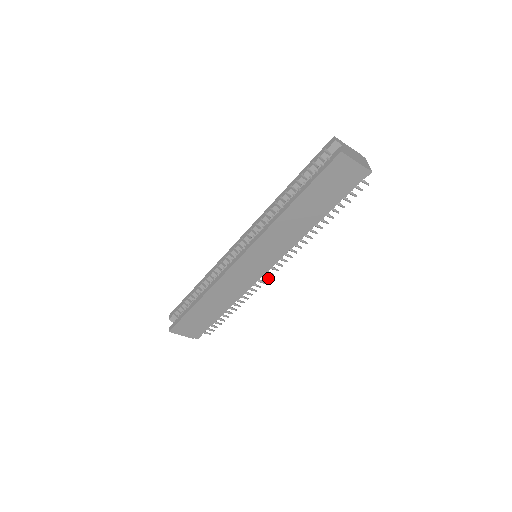
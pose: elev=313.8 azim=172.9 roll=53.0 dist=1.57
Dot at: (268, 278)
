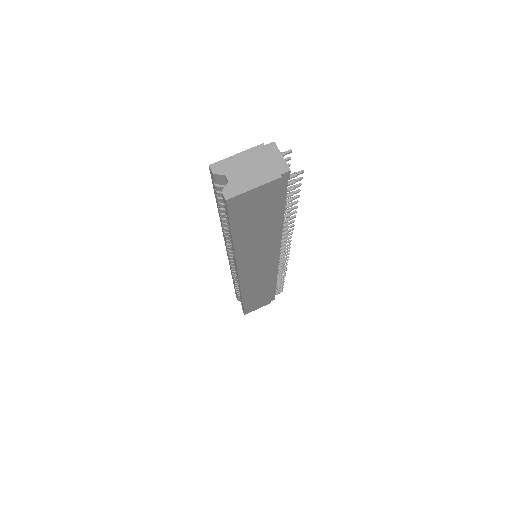
Dot at: (286, 258)
